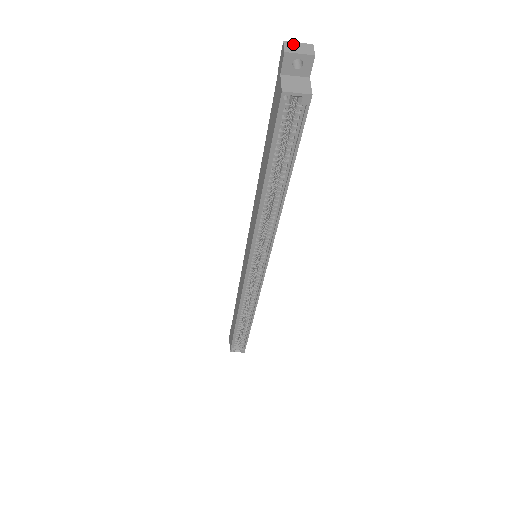
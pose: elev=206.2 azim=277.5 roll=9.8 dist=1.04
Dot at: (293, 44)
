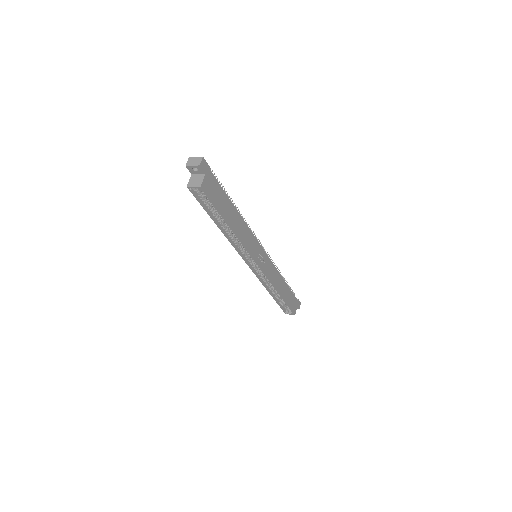
Dot at: (192, 159)
